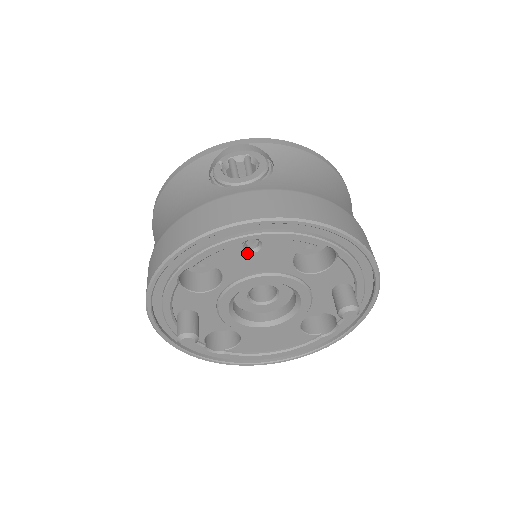
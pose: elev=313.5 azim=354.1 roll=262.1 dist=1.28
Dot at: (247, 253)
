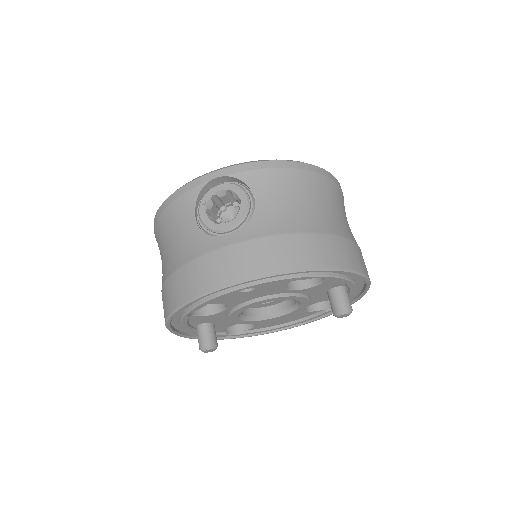
Dot at: (243, 293)
